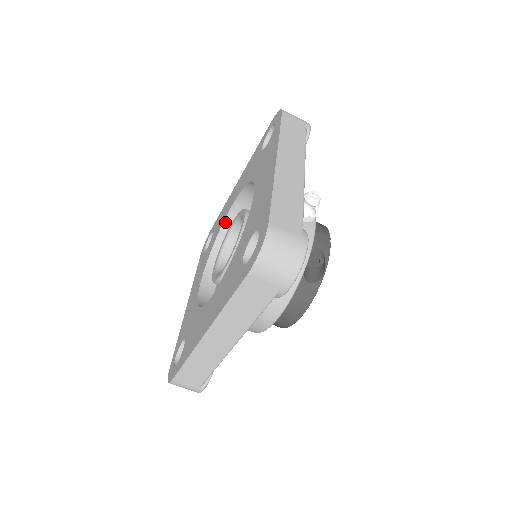
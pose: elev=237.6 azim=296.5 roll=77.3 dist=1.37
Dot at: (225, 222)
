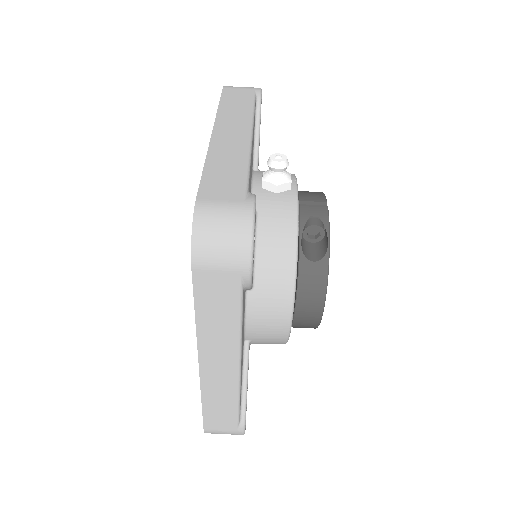
Dot at: occluded
